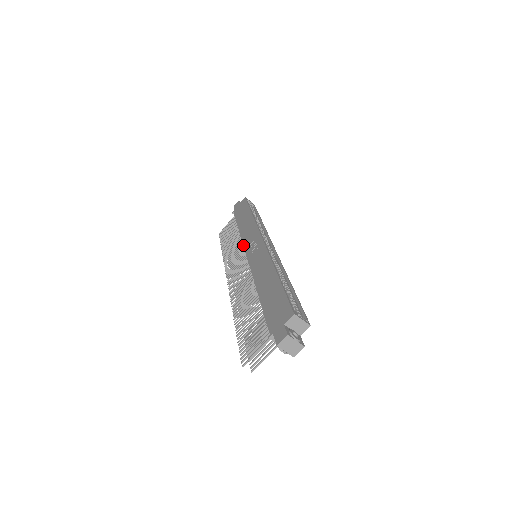
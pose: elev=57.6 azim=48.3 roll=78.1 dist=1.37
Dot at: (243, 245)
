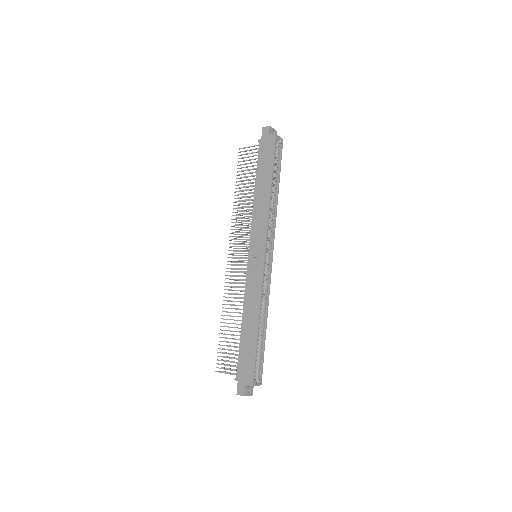
Dot at: (250, 233)
